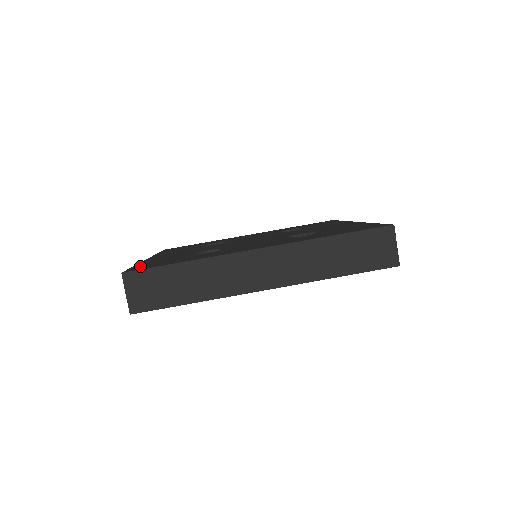
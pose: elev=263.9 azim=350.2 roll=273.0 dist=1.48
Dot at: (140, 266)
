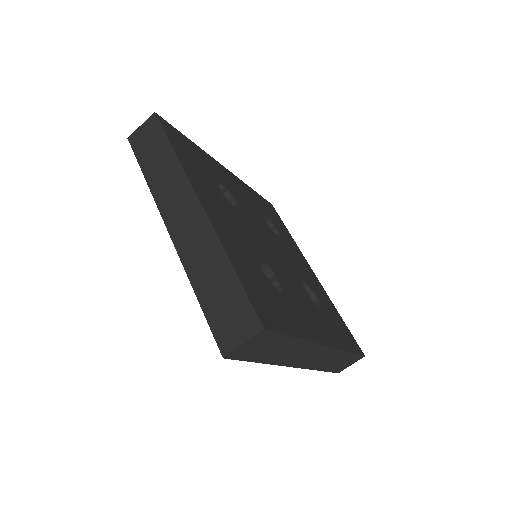
Dot at: (254, 295)
